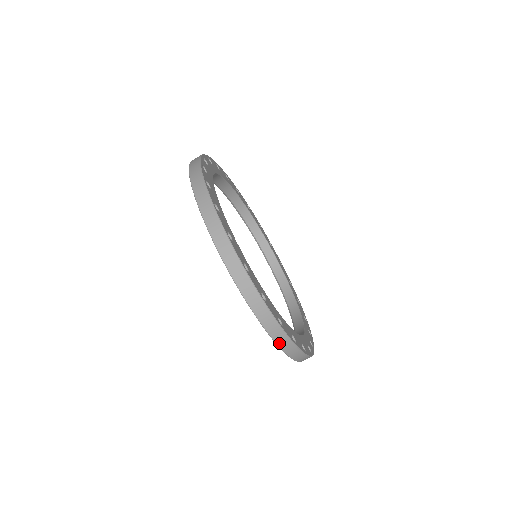
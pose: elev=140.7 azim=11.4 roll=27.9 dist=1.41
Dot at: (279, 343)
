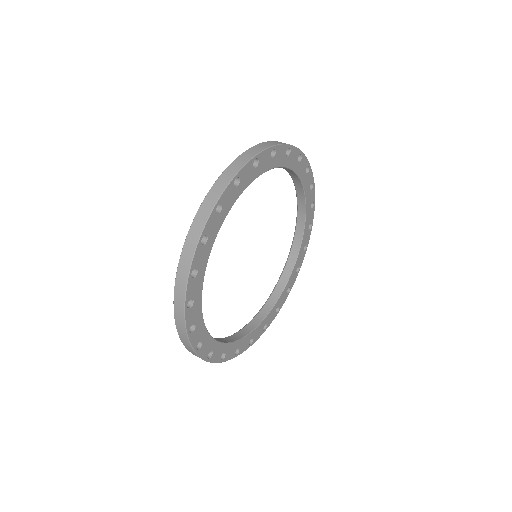
Dot at: occluded
